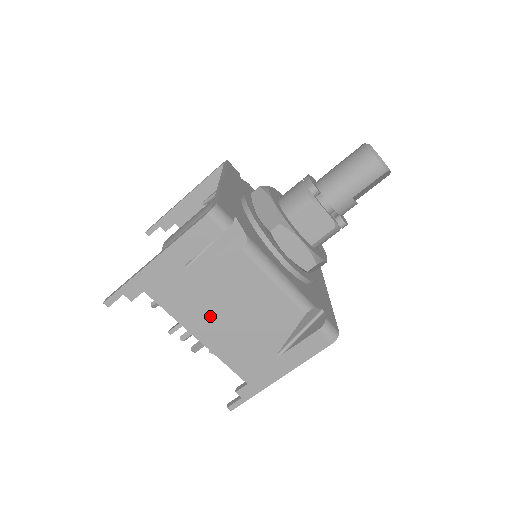
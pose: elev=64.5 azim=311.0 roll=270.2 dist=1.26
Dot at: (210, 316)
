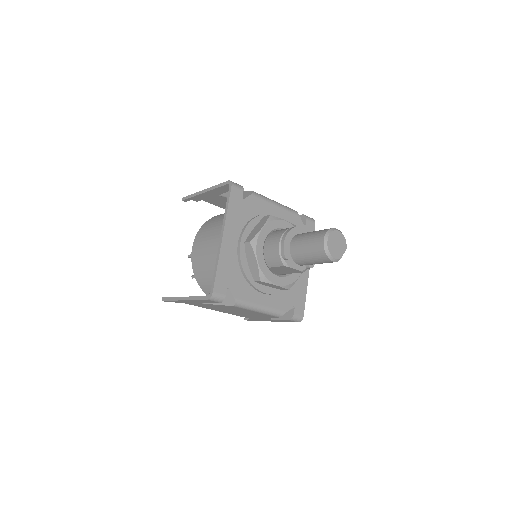
Dot at: (223, 310)
